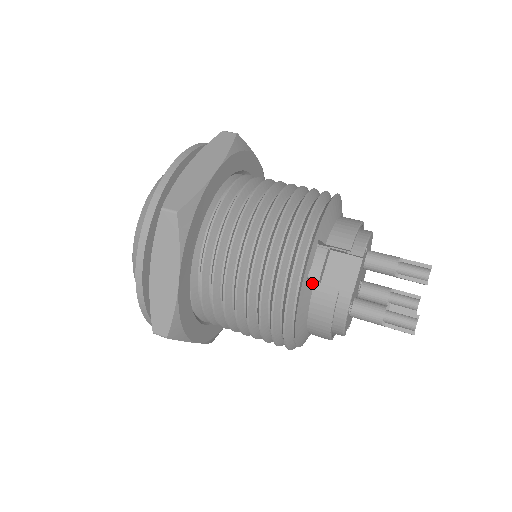
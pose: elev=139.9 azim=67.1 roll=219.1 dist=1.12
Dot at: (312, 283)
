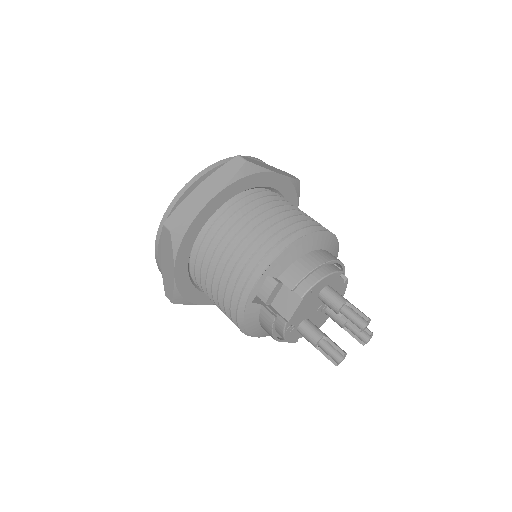
Dot at: (259, 305)
